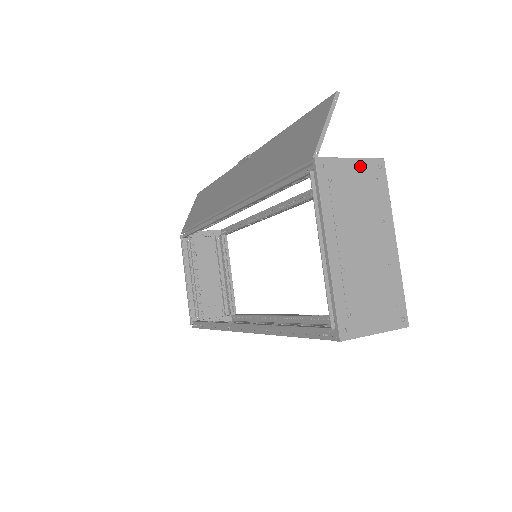
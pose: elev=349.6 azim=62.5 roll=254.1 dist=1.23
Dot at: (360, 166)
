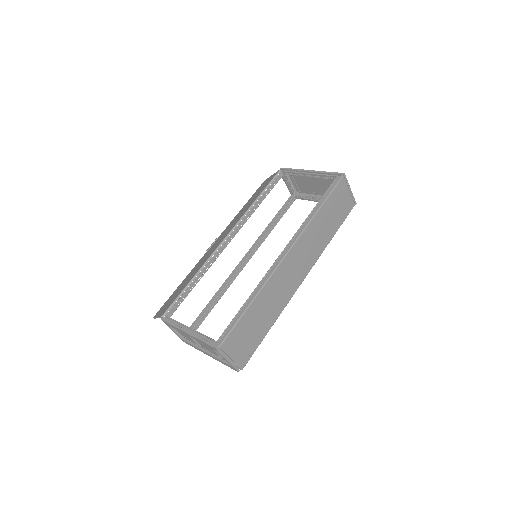
Dot at: (292, 185)
